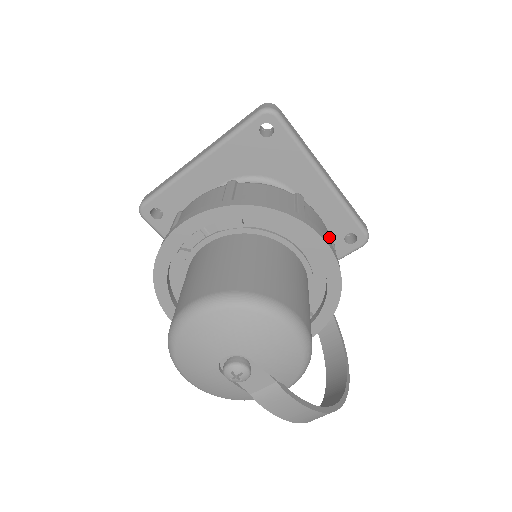
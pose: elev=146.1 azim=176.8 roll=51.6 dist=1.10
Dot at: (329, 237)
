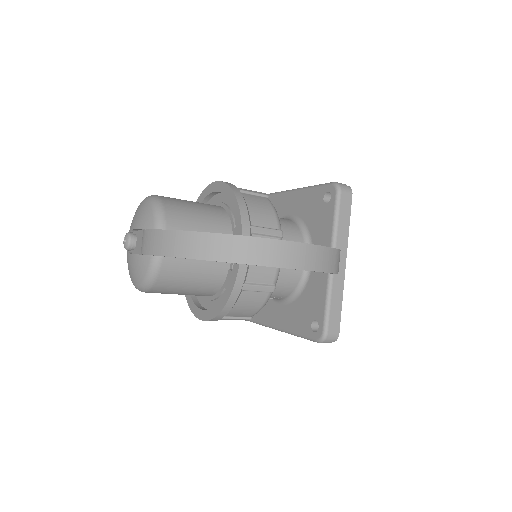
Dot at: occluded
